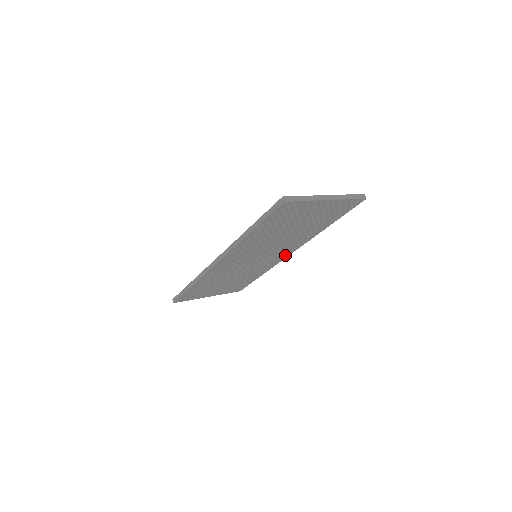
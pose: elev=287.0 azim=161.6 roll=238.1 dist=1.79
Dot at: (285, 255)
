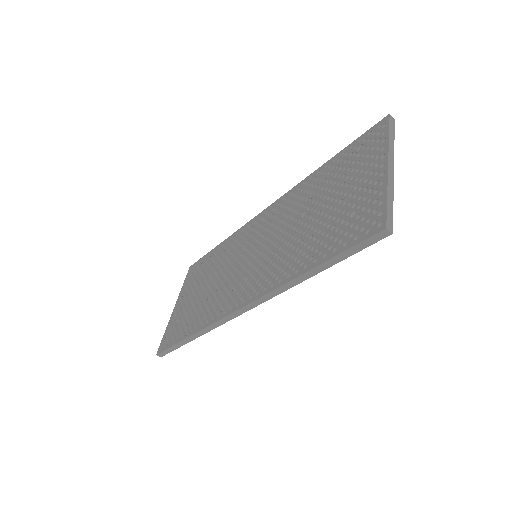
Dot at: occluded
